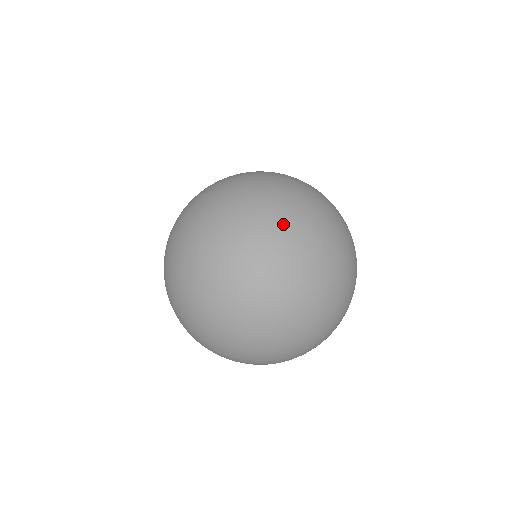
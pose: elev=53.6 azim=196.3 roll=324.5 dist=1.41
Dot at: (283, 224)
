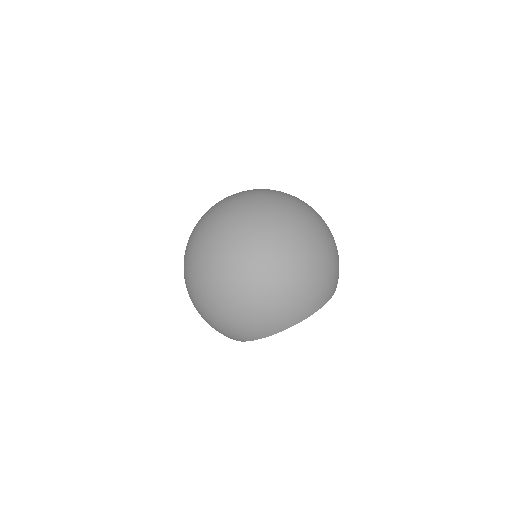
Dot at: (262, 205)
